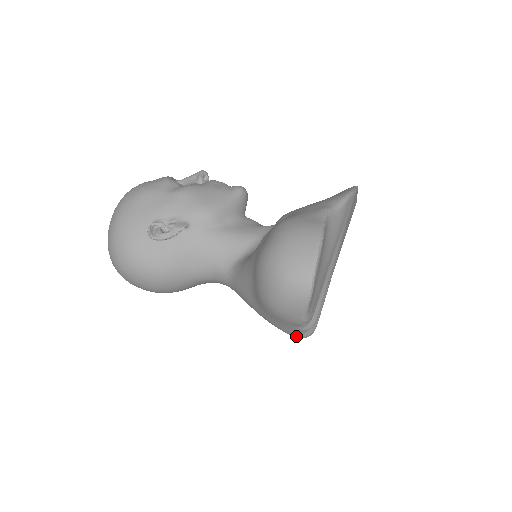
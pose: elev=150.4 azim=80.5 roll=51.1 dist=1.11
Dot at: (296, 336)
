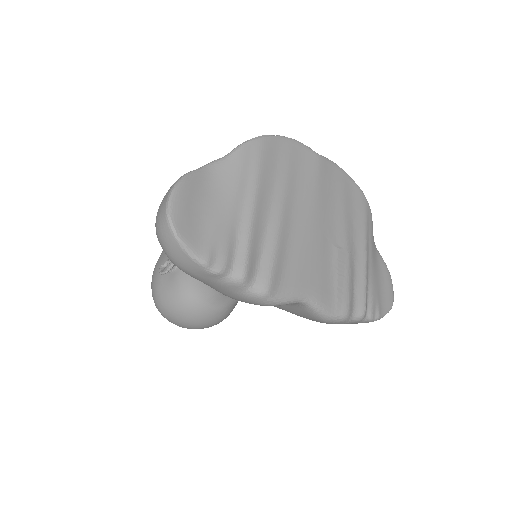
Dot at: (253, 300)
